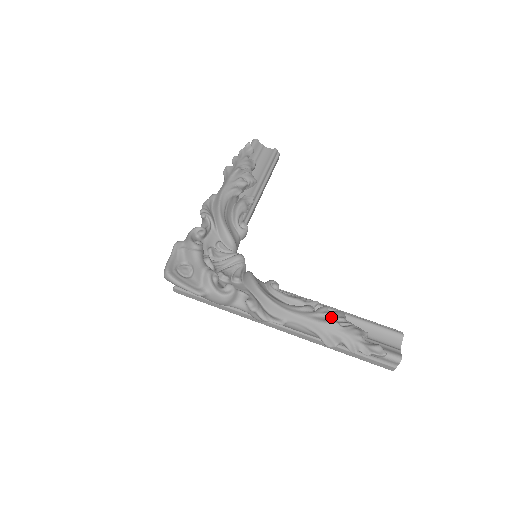
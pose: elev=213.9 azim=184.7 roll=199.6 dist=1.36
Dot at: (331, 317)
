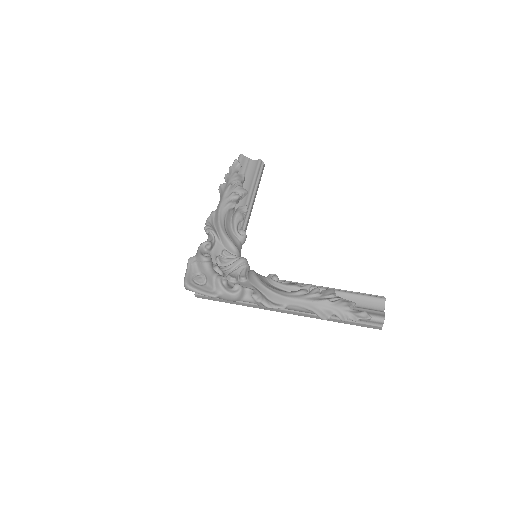
Dot at: (322, 296)
